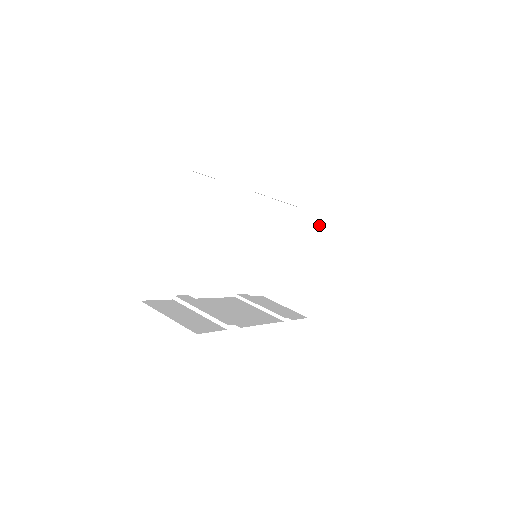
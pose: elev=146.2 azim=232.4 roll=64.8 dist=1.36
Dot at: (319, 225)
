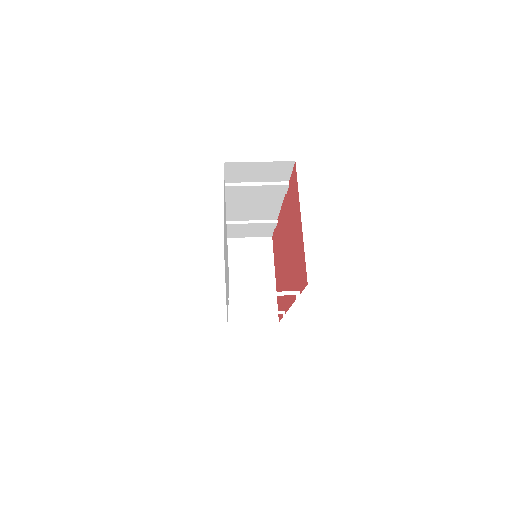
Dot at: (253, 245)
